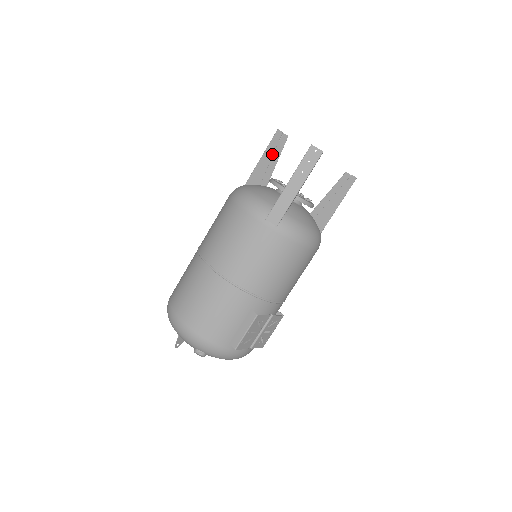
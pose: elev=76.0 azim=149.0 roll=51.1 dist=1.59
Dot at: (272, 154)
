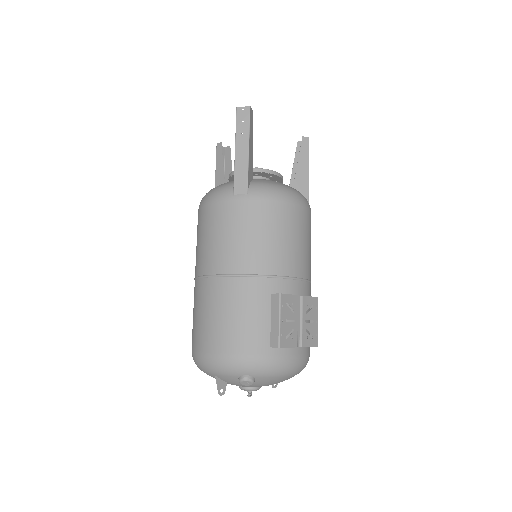
Dot at: (222, 164)
